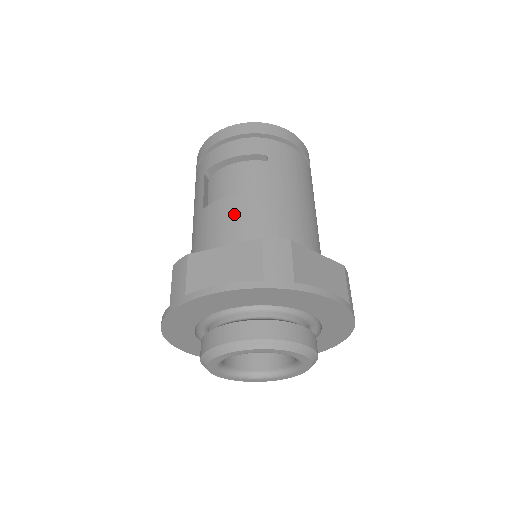
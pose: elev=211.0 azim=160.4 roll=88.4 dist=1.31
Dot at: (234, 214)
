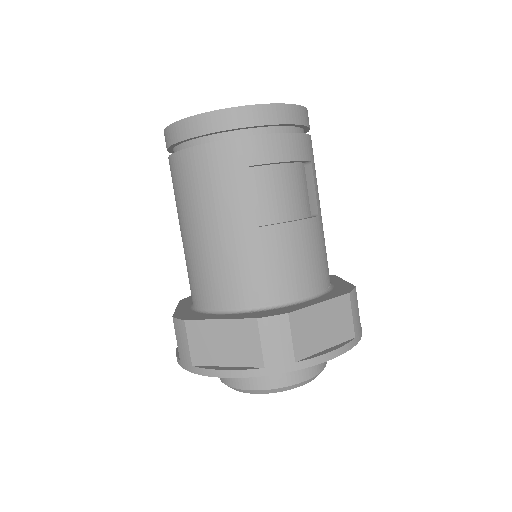
Dot at: (302, 248)
